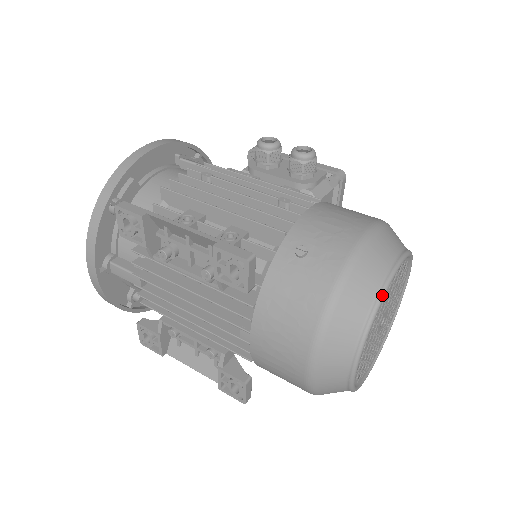
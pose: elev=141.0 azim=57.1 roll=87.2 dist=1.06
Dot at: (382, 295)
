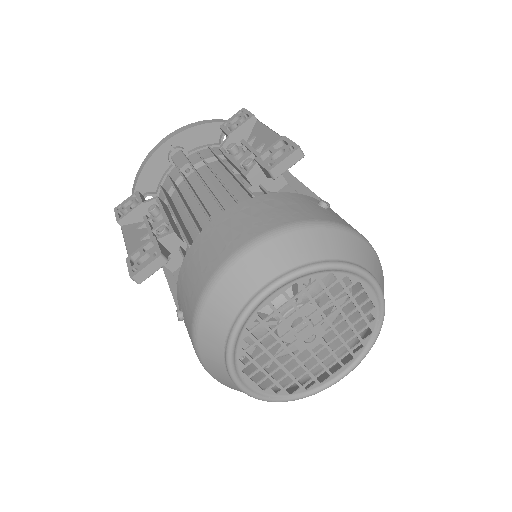
Dot at: (353, 266)
